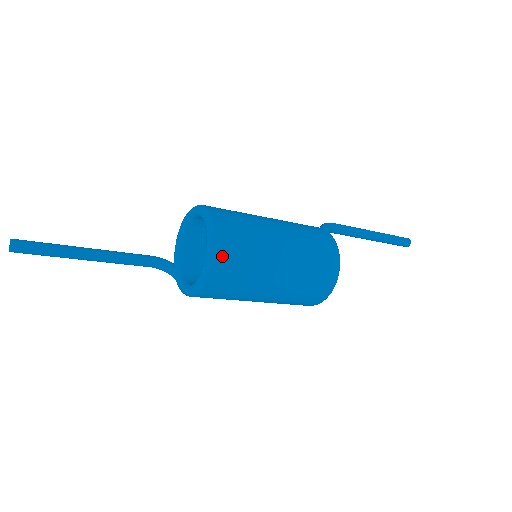
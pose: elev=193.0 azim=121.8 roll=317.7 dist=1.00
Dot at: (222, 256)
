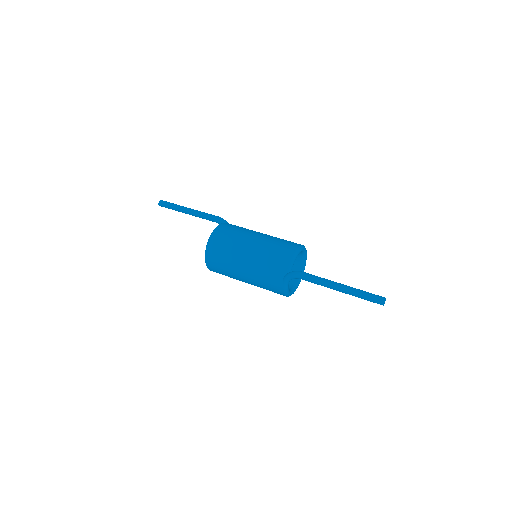
Dot at: occluded
